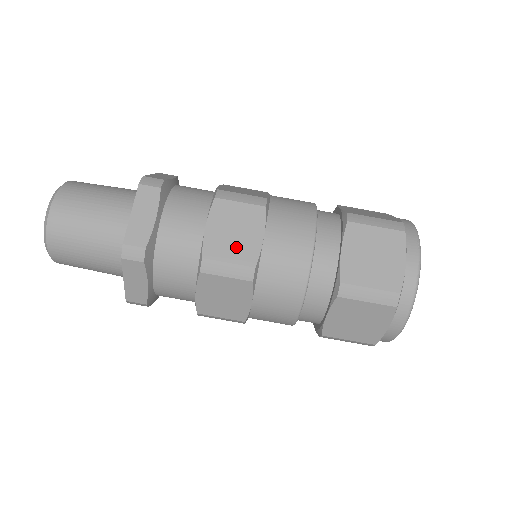
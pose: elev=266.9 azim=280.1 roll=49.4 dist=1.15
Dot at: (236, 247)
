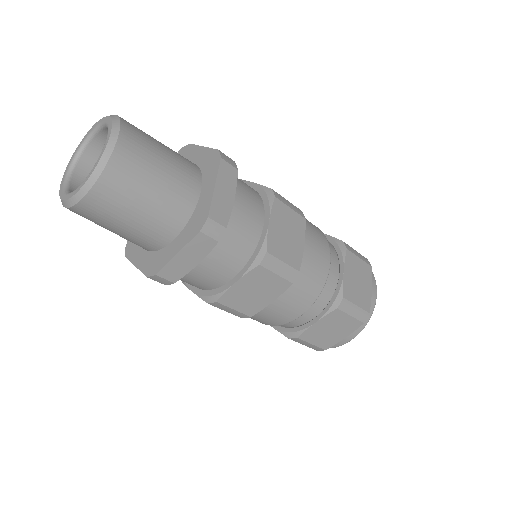
Dot at: (288, 249)
